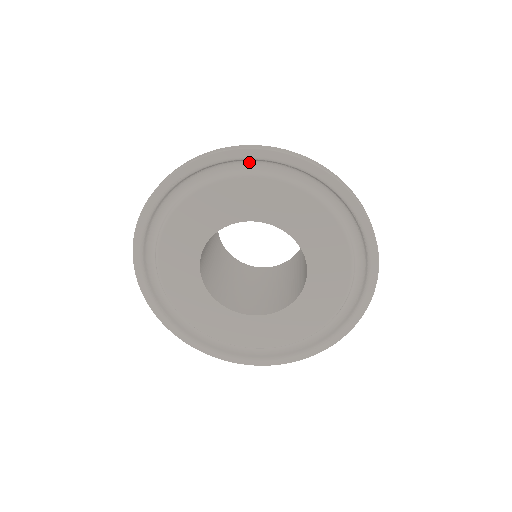
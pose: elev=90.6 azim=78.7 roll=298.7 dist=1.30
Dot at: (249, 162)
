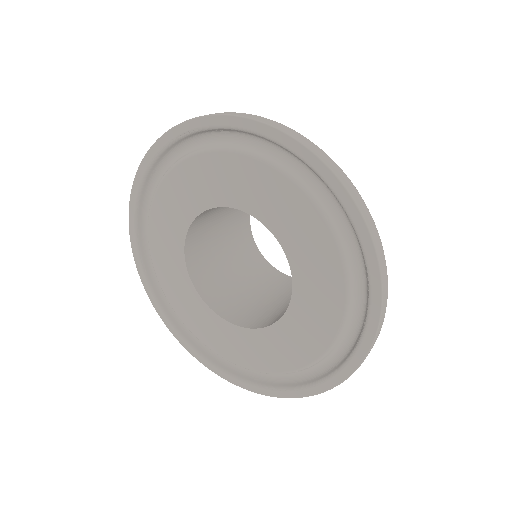
Dot at: (276, 146)
